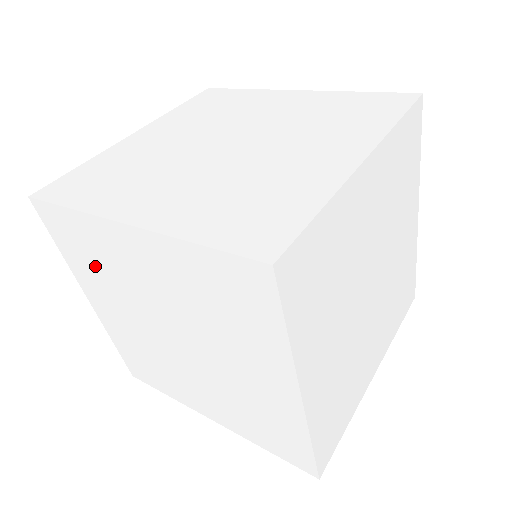
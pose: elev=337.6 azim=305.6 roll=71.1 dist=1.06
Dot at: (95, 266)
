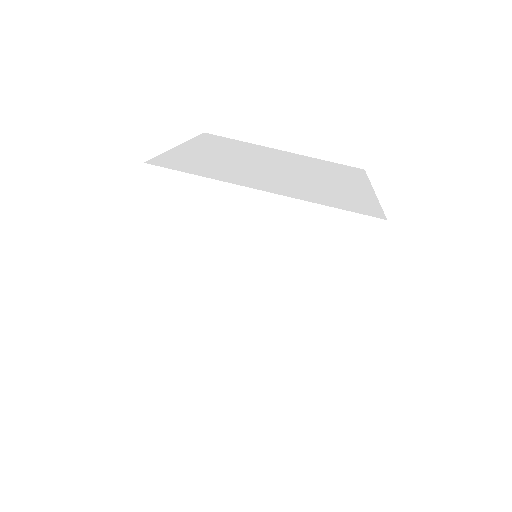
Dot at: occluded
